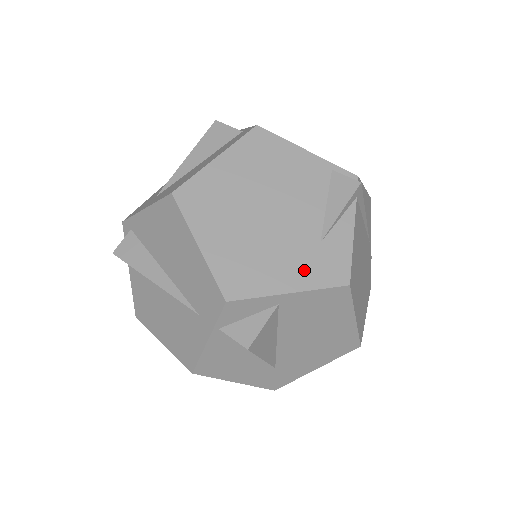
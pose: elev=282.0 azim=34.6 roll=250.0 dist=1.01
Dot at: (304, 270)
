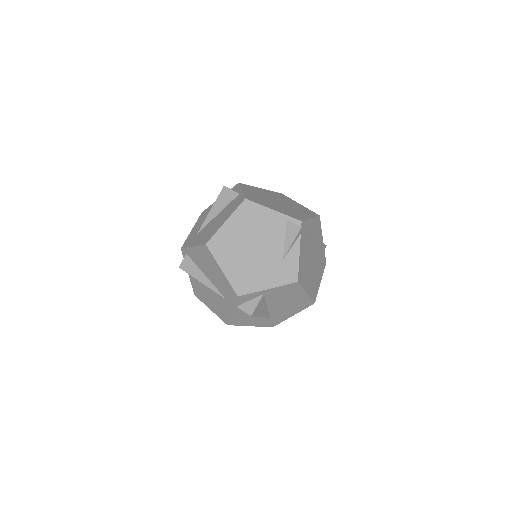
Dot at: (274, 277)
